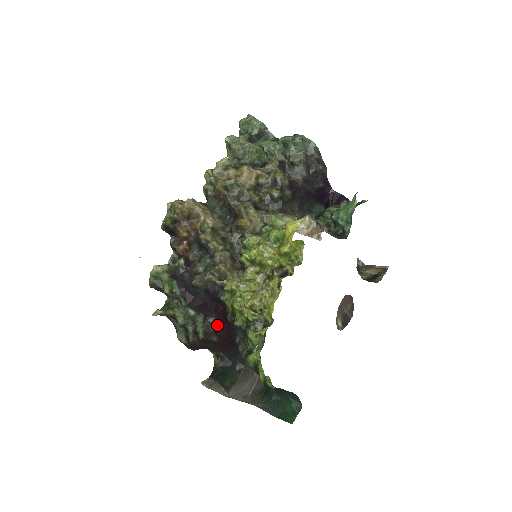
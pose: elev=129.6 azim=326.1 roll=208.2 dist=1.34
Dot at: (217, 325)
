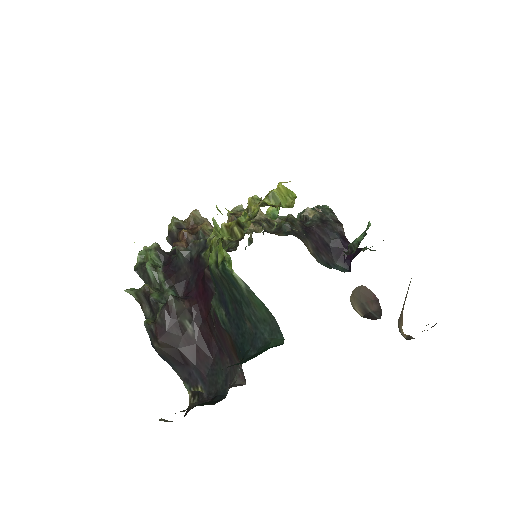
Dot at: (195, 304)
